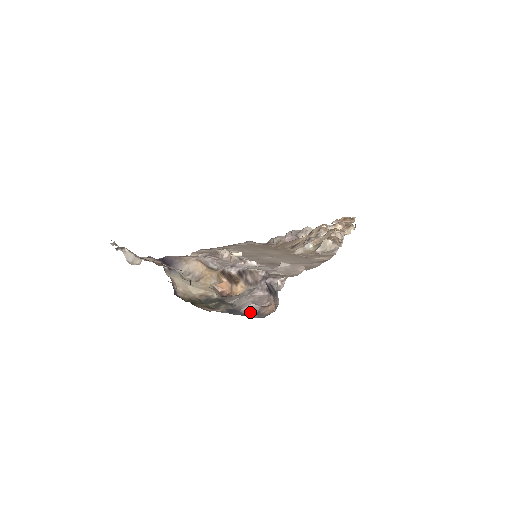
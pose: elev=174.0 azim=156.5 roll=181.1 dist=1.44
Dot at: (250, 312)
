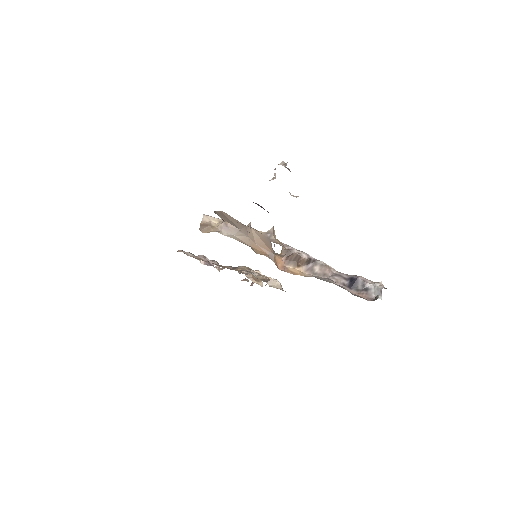
Dot at: occluded
